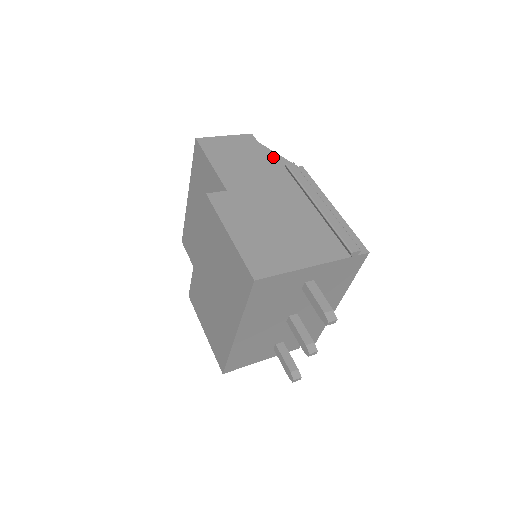
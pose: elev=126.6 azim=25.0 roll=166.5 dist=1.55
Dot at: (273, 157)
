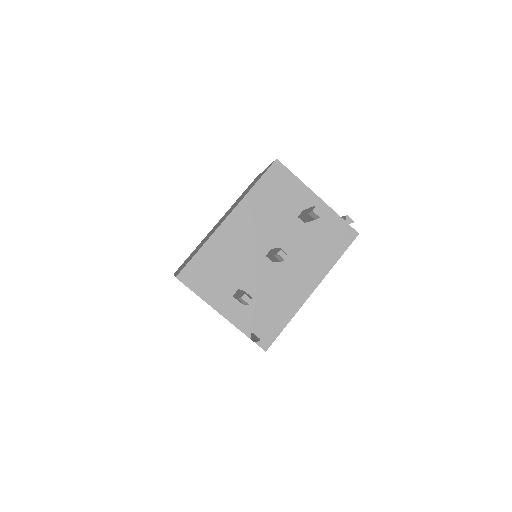
Dot at: occluded
